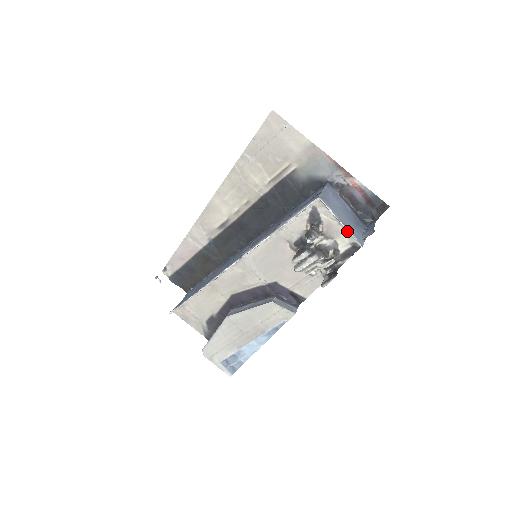
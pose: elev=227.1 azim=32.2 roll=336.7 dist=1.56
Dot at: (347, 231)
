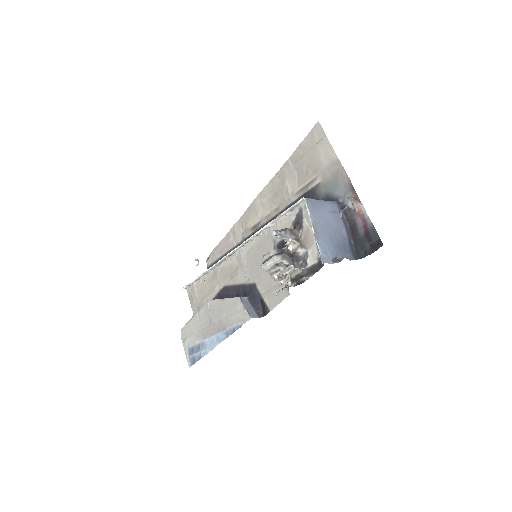
Dot at: (316, 240)
